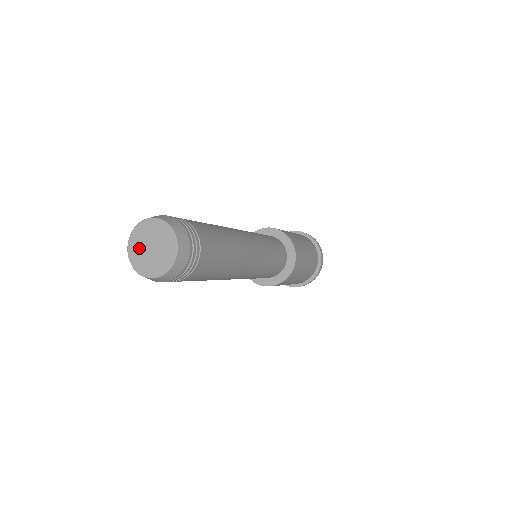
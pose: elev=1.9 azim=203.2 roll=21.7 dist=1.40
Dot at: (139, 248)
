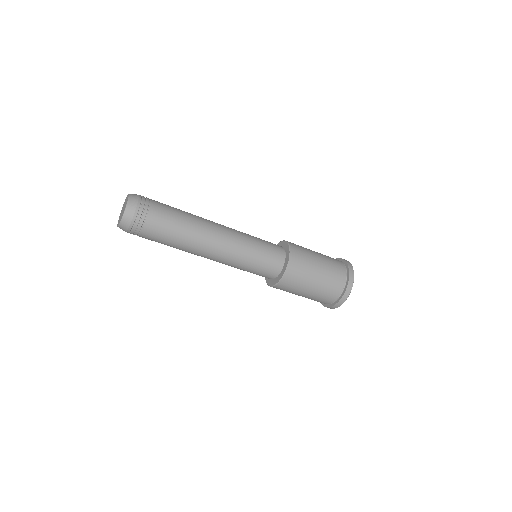
Dot at: (122, 210)
